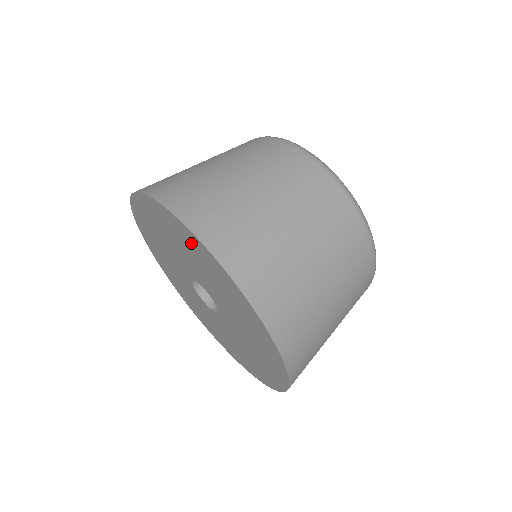
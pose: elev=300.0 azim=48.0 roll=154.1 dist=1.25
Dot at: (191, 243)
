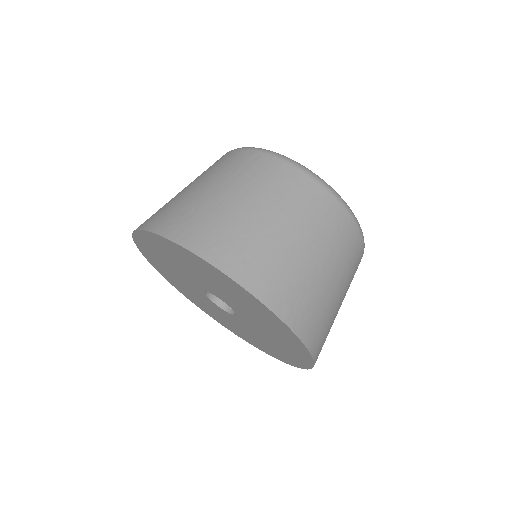
Dot at: (227, 283)
